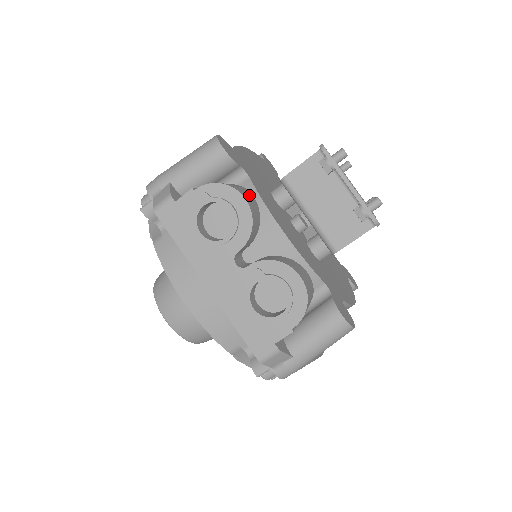
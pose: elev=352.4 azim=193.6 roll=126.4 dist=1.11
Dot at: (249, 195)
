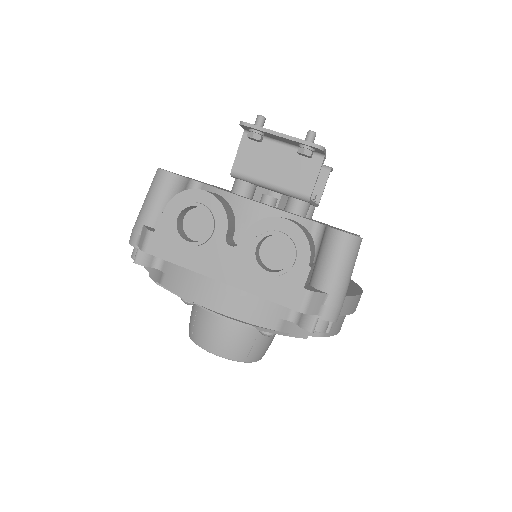
Dot at: occluded
